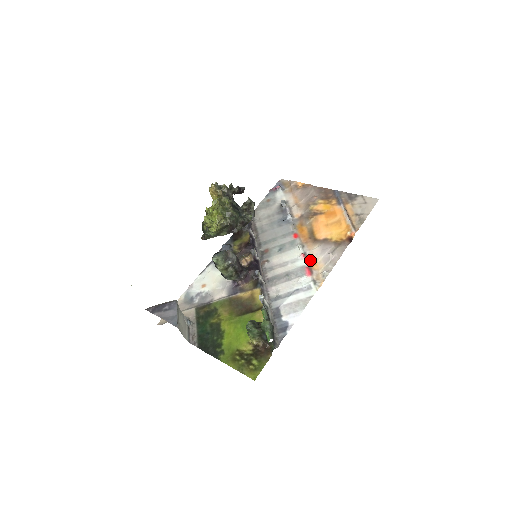
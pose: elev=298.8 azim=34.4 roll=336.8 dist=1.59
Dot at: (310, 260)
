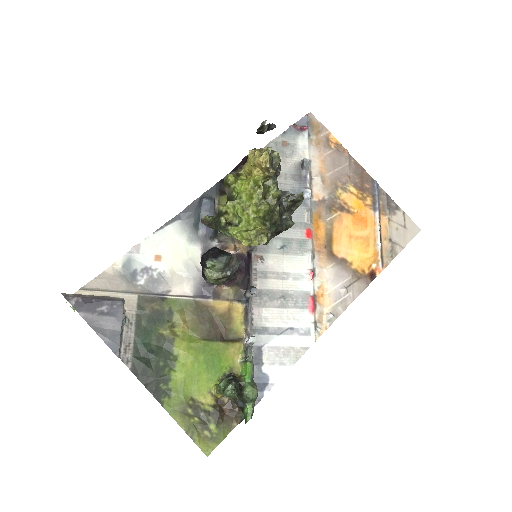
Dot at: (318, 286)
